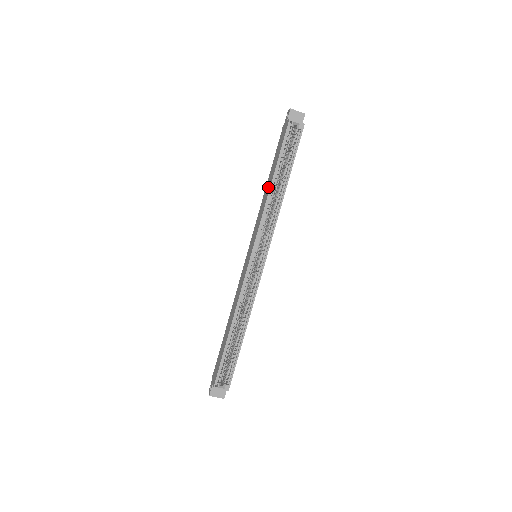
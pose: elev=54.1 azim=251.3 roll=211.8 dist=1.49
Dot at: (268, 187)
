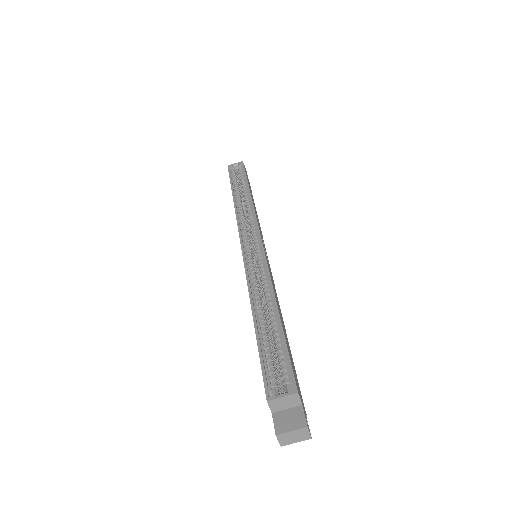
Dot at: occluded
